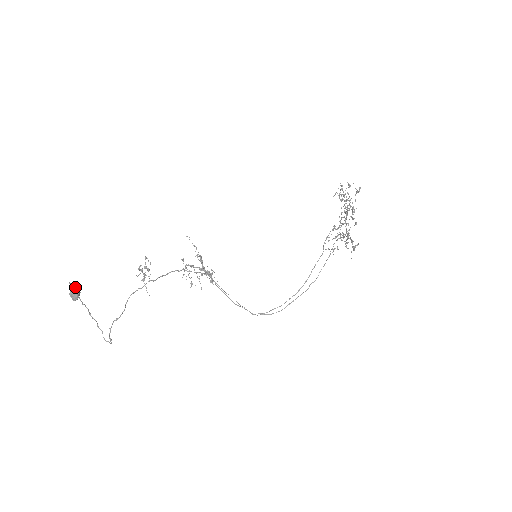
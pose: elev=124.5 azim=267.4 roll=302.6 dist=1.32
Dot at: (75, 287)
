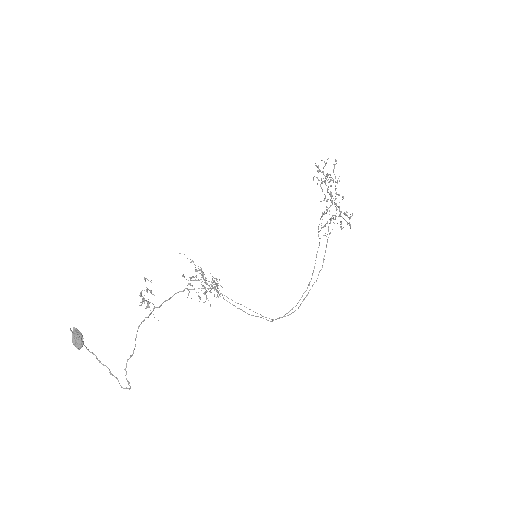
Dot at: (77, 333)
